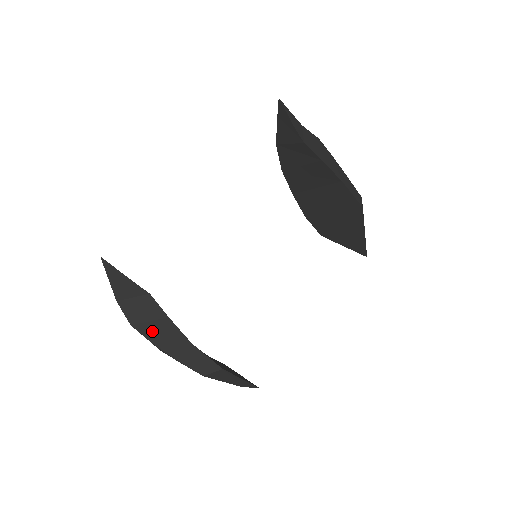
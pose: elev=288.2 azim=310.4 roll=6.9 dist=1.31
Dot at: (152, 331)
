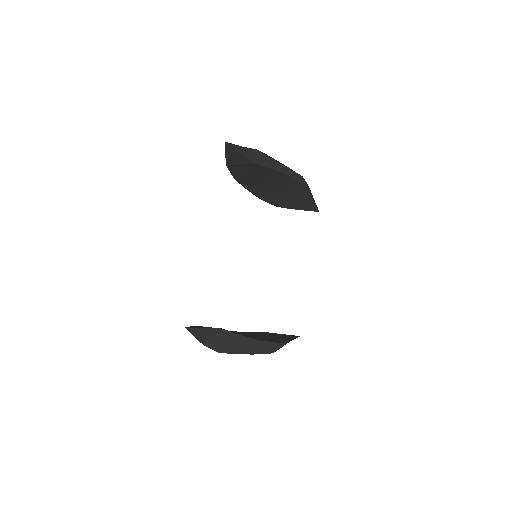
Dot at: (232, 348)
